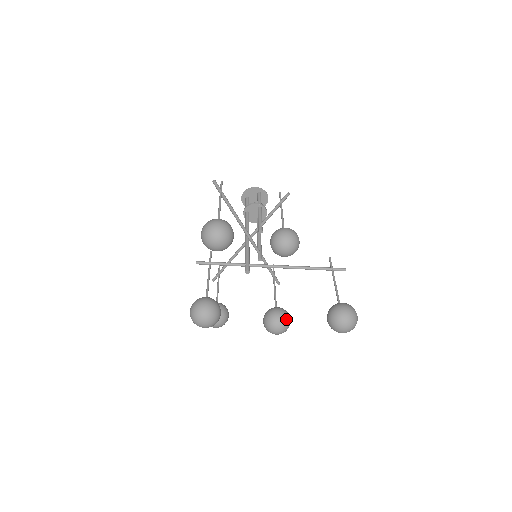
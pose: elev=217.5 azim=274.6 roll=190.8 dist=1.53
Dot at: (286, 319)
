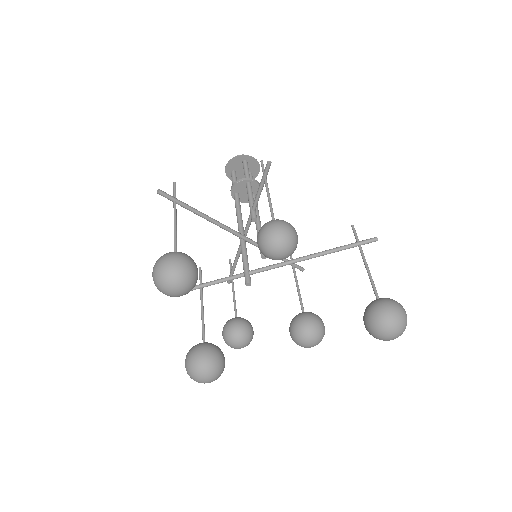
Dot at: (316, 328)
